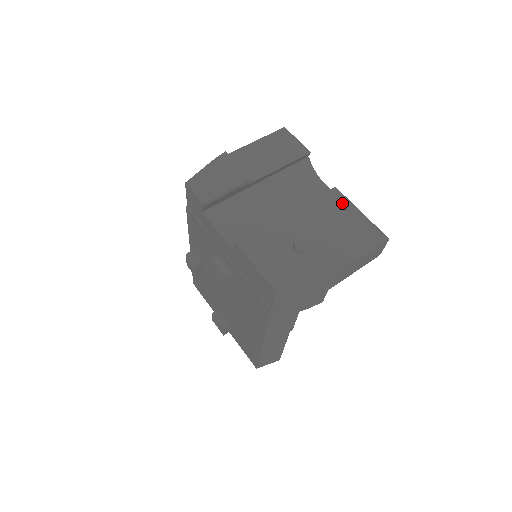
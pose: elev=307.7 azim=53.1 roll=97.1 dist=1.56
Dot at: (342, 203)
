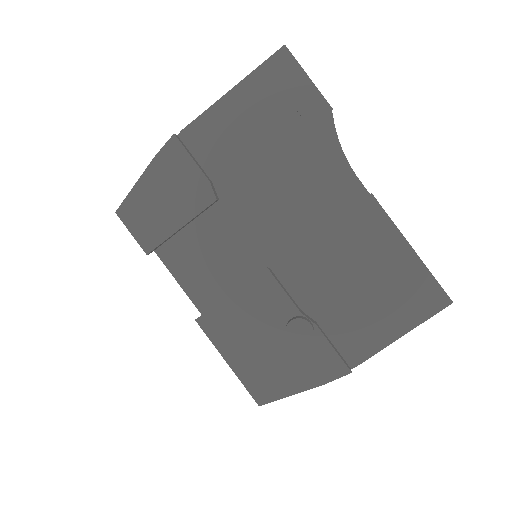
Dot at: (379, 230)
